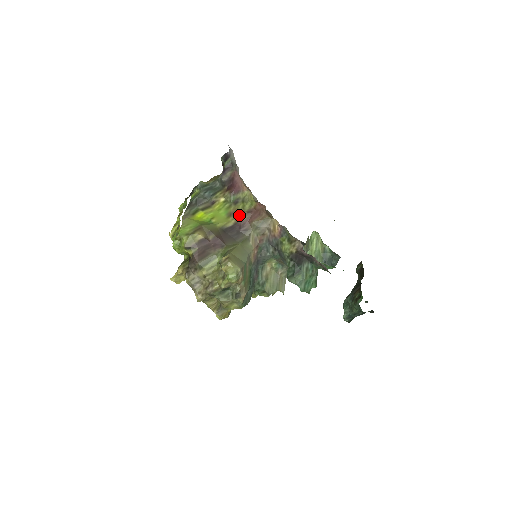
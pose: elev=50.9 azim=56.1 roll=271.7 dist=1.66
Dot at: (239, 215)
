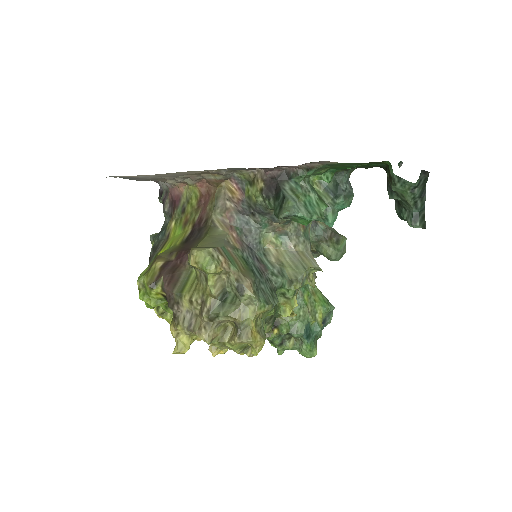
Dot at: (192, 216)
